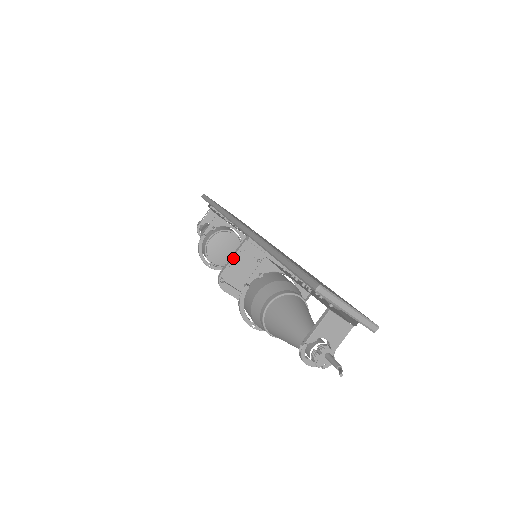
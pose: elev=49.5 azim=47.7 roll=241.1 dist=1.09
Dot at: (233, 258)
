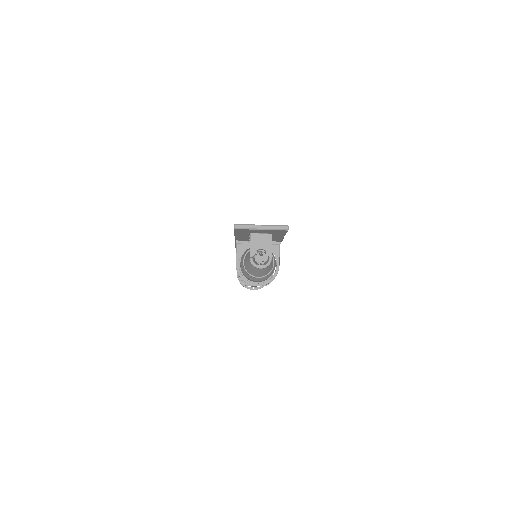
Dot at: (239, 264)
